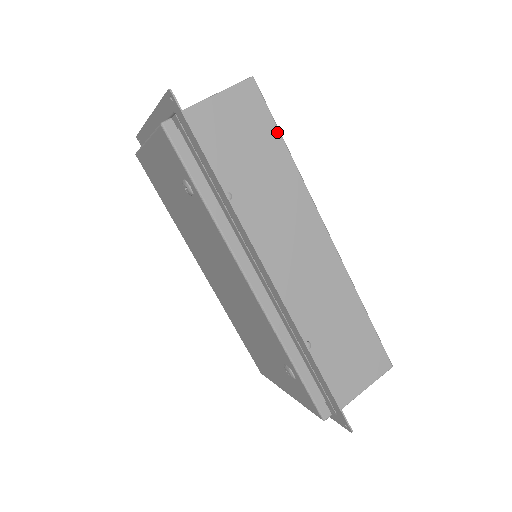
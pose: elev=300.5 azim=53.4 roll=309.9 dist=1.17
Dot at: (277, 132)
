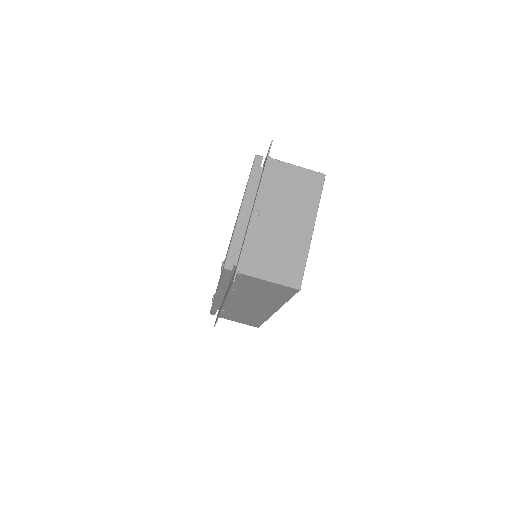
Dot at: (288, 298)
